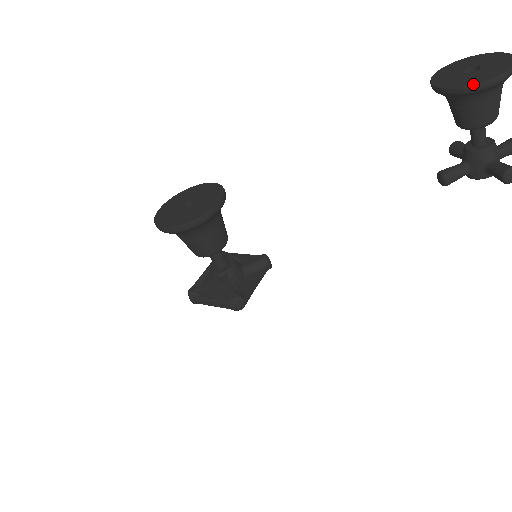
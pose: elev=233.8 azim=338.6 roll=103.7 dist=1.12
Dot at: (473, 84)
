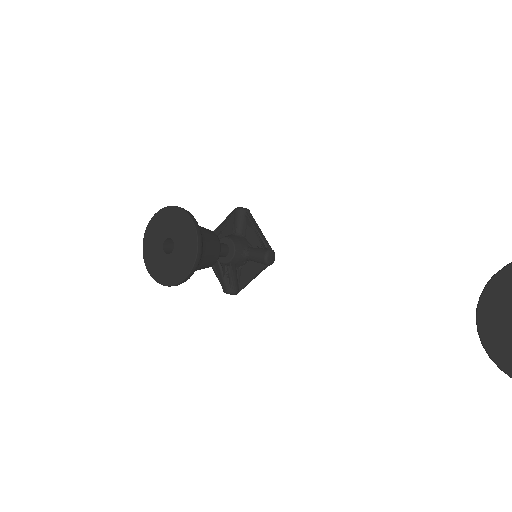
Dot at: (501, 369)
